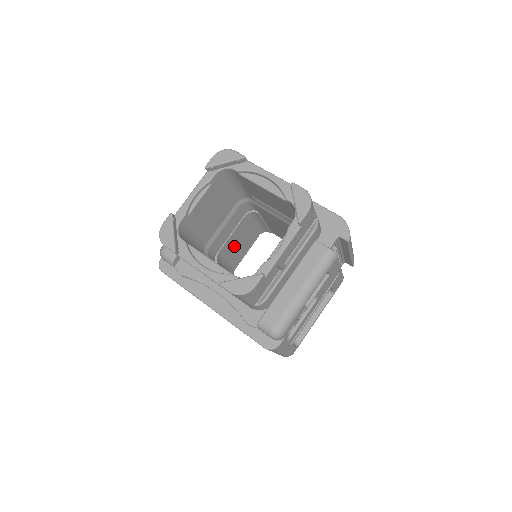
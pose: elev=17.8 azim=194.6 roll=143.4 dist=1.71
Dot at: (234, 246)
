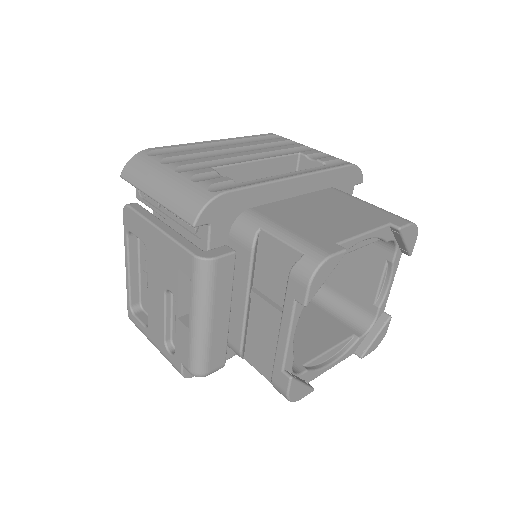
Dot at: occluded
